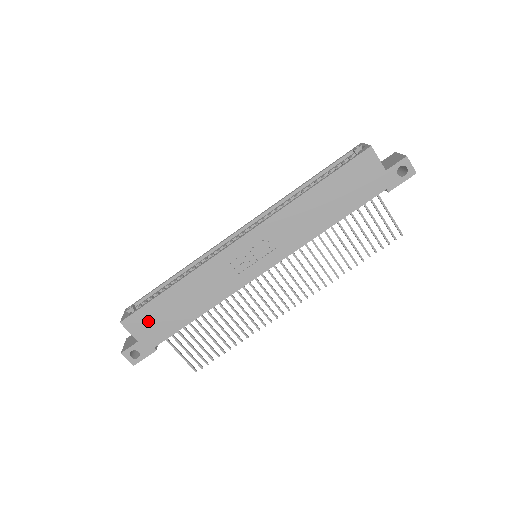
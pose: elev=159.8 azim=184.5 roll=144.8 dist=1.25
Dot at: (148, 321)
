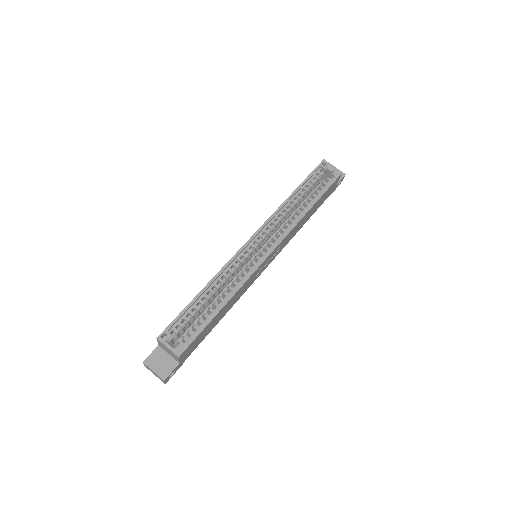
Dot at: (195, 343)
